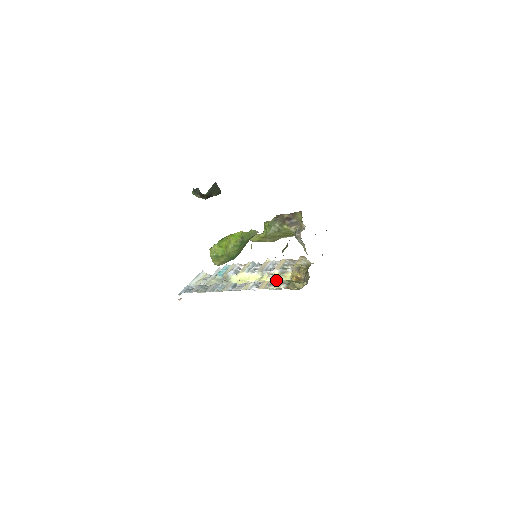
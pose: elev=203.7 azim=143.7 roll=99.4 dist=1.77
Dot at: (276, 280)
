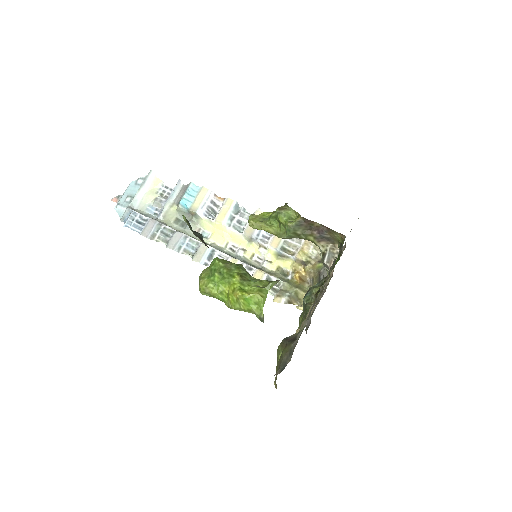
Dot at: (271, 265)
